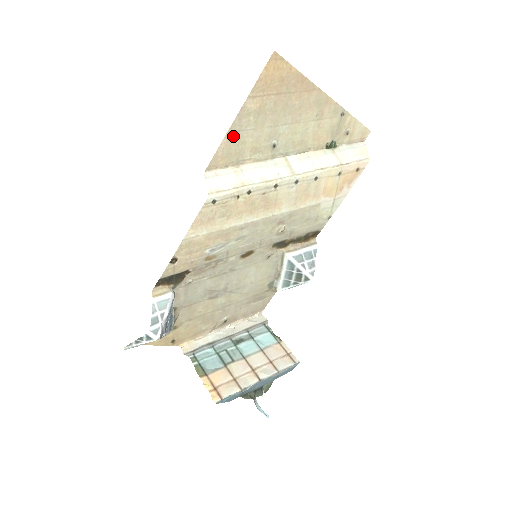
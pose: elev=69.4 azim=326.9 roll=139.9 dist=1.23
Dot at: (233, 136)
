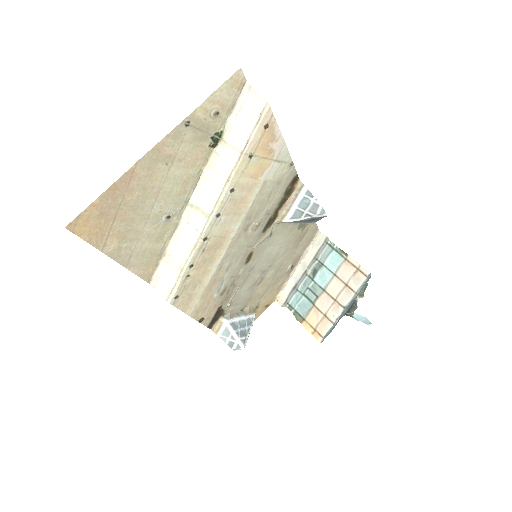
Dot at: (132, 261)
